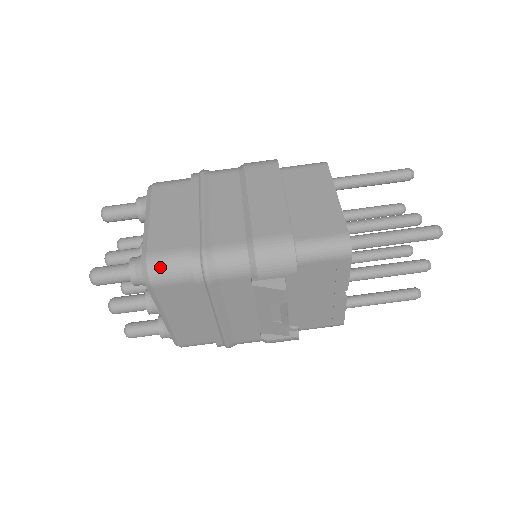
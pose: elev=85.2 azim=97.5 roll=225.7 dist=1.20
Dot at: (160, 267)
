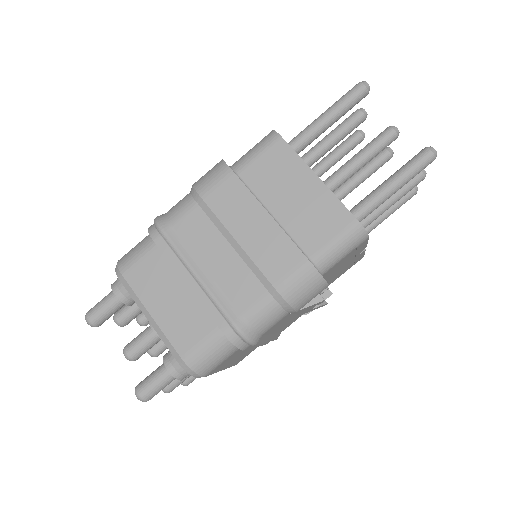
Dot at: (203, 362)
